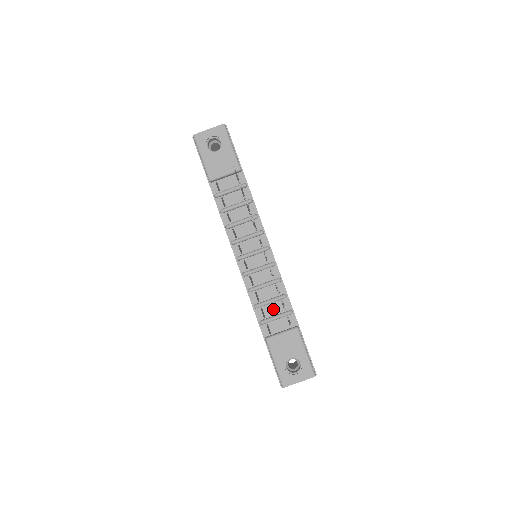
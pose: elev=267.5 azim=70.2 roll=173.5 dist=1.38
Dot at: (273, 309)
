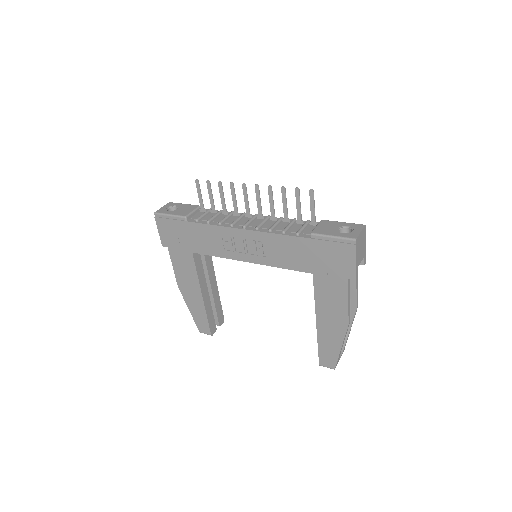
Dot at: (296, 228)
